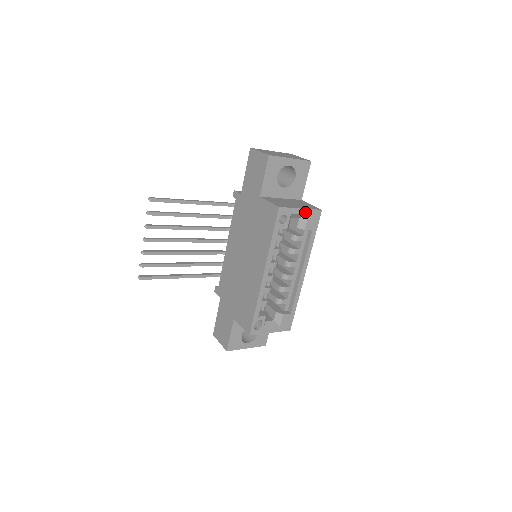
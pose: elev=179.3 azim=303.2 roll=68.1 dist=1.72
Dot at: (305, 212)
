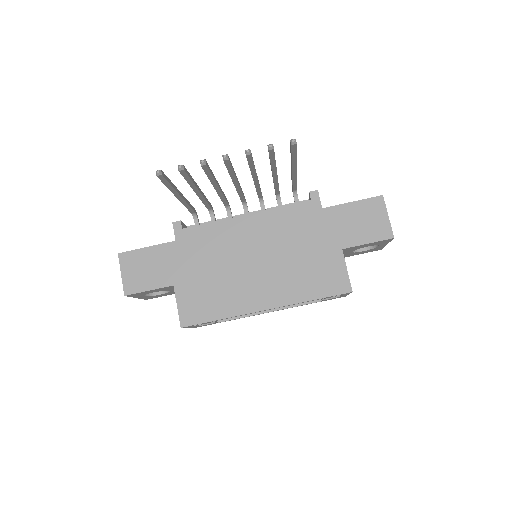
Dot at: (344, 295)
